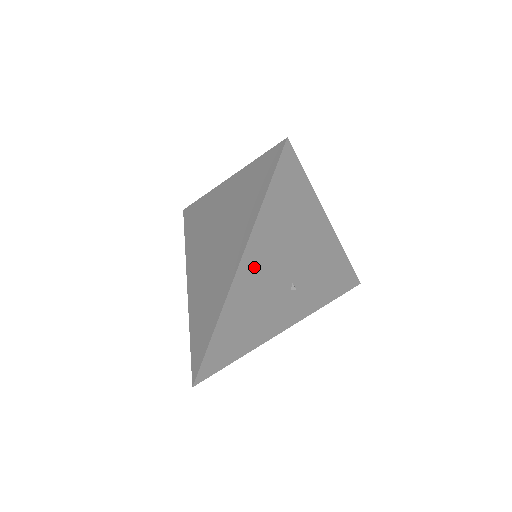
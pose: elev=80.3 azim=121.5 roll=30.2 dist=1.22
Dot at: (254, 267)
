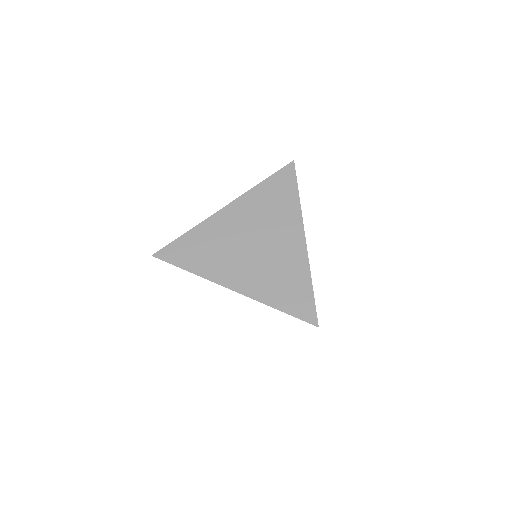
Dot at: occluded
